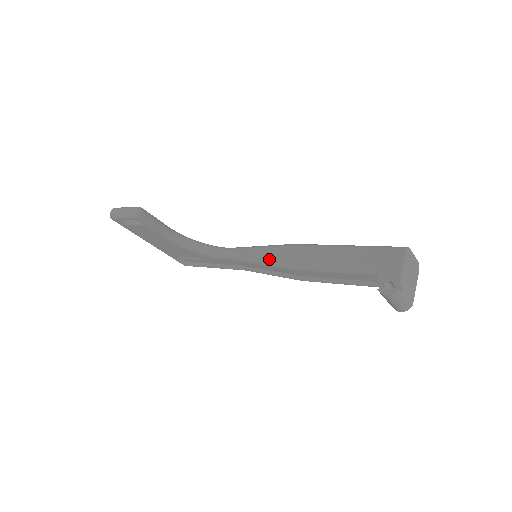
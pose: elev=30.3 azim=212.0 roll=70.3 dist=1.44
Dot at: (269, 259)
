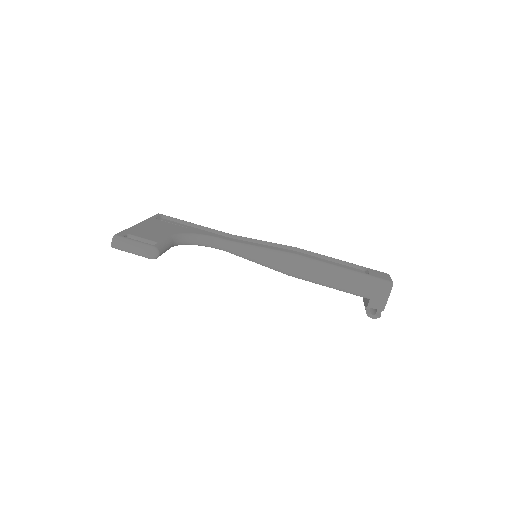
Dot at: (272, 266)
